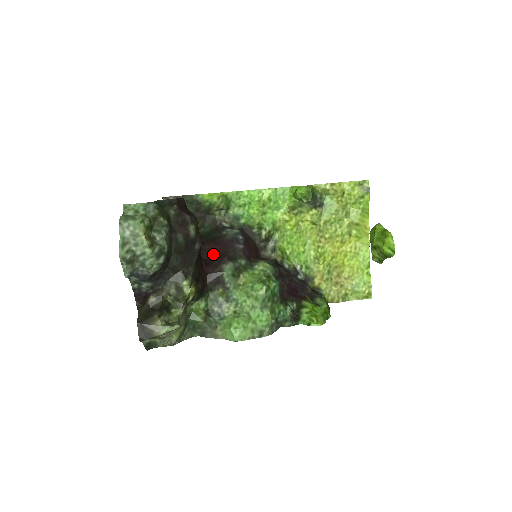
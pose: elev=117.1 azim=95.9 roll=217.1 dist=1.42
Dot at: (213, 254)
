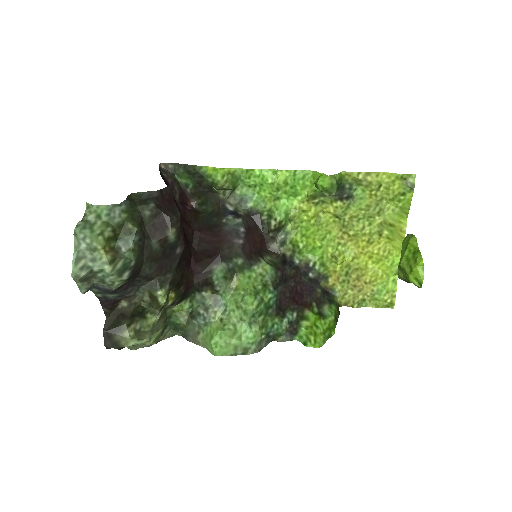
Dot at: (206, 247)
